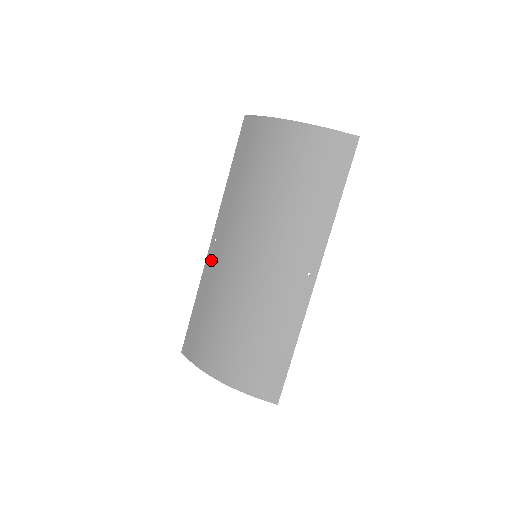
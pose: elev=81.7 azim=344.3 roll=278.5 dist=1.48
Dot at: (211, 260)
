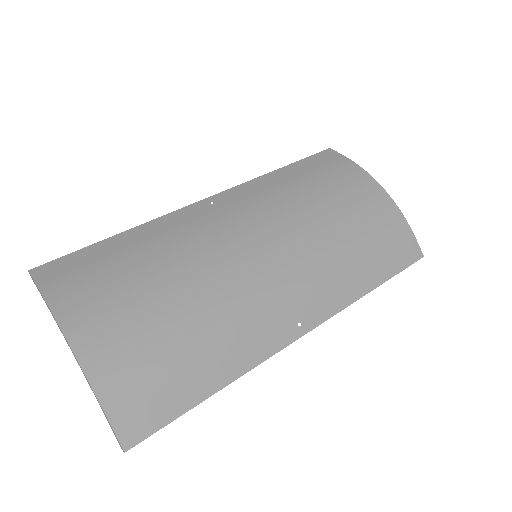
Dot at: (189, 214)
